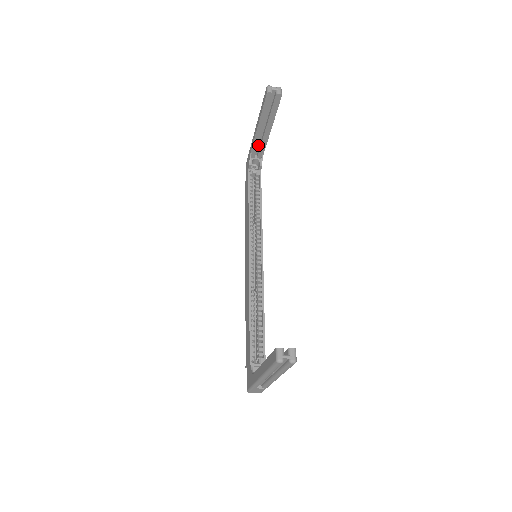
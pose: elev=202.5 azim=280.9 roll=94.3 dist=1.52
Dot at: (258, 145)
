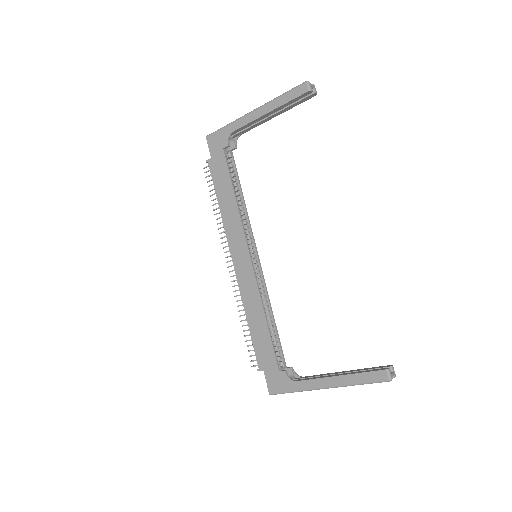
Dot at: occluded
